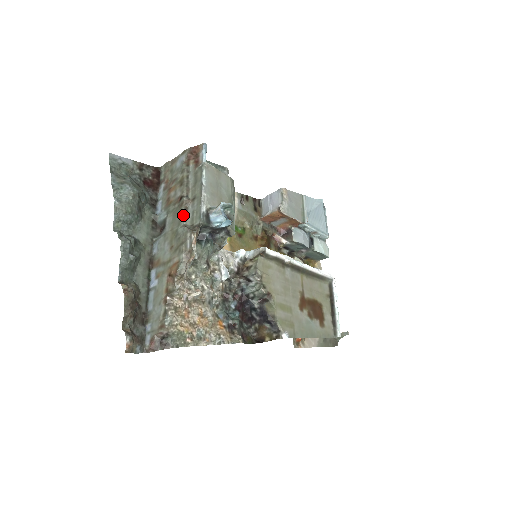
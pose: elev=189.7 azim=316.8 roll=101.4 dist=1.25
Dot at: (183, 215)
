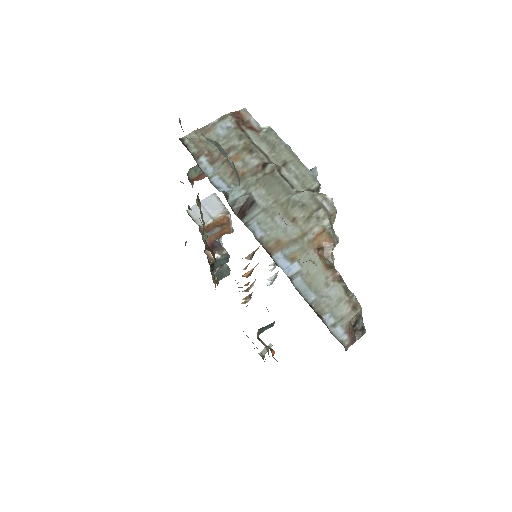
Dot at: (286, 181)
